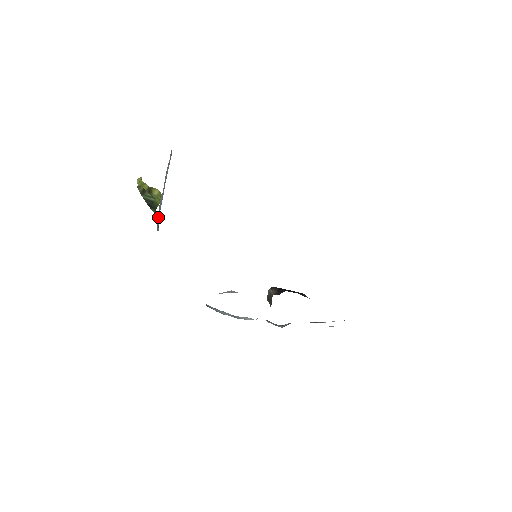
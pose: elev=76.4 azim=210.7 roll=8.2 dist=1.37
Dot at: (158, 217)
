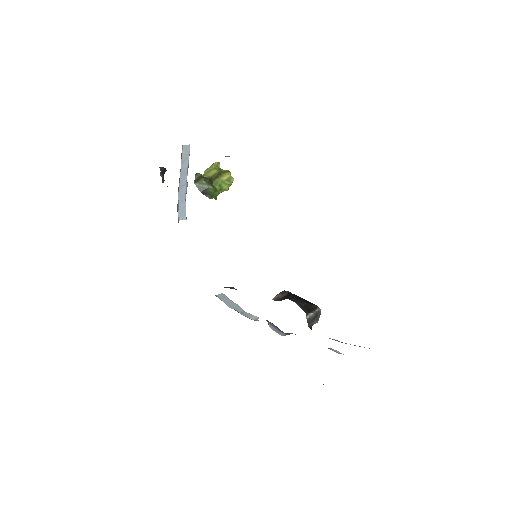
Dot at: (182, 207)
